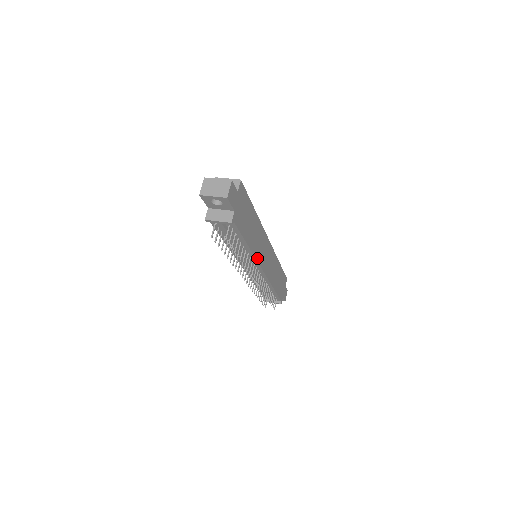
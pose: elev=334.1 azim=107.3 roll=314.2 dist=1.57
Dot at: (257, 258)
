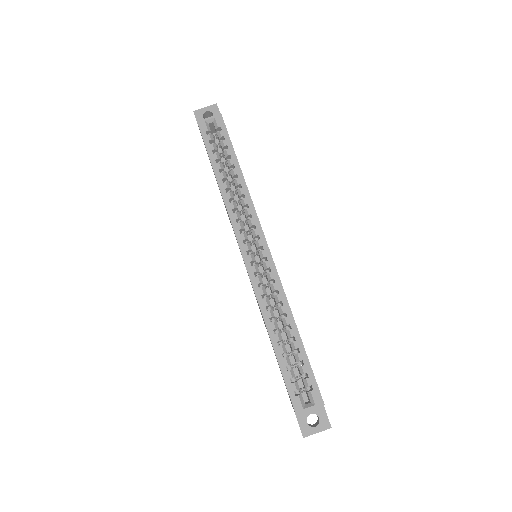
Dot at: occluded
